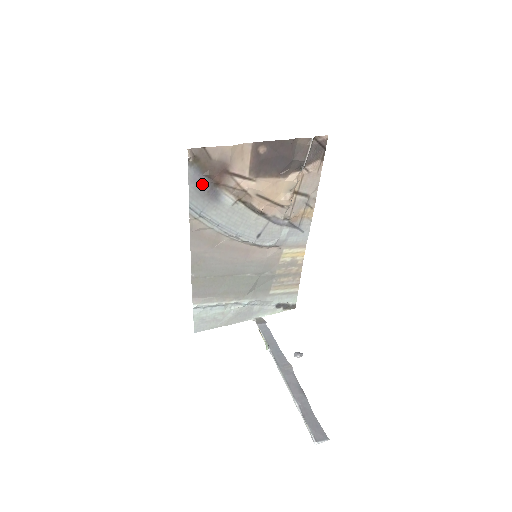
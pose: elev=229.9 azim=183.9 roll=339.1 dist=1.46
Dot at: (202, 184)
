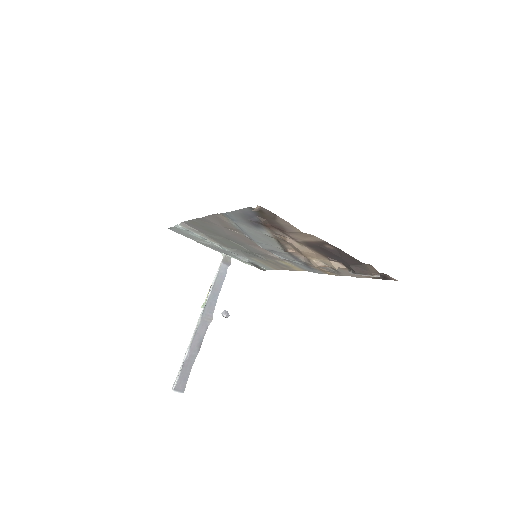
Dot at: (251, 217)
